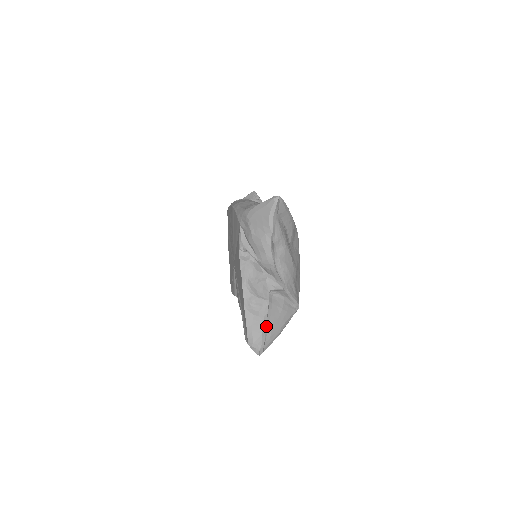
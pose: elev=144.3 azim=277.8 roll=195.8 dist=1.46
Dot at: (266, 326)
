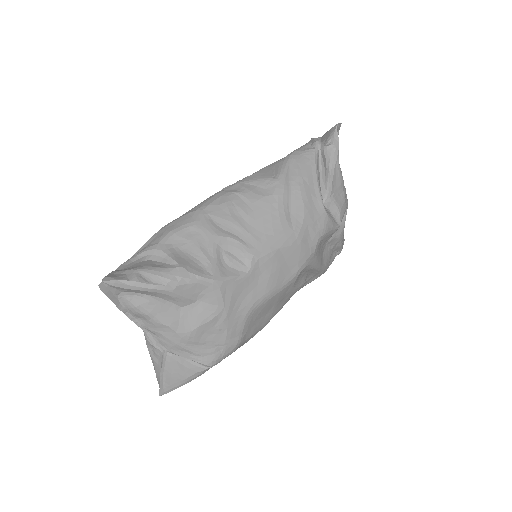
Dot at: (163, 375)
